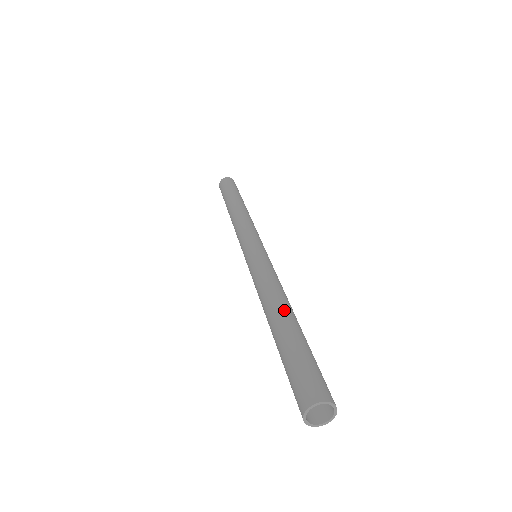
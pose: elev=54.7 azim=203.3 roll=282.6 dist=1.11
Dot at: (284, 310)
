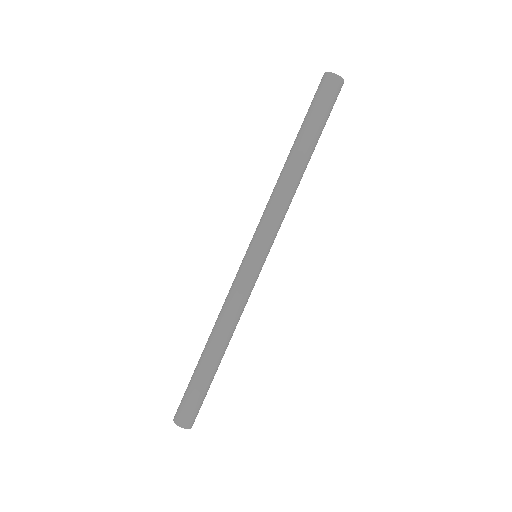
Dot at: (211, 347)
